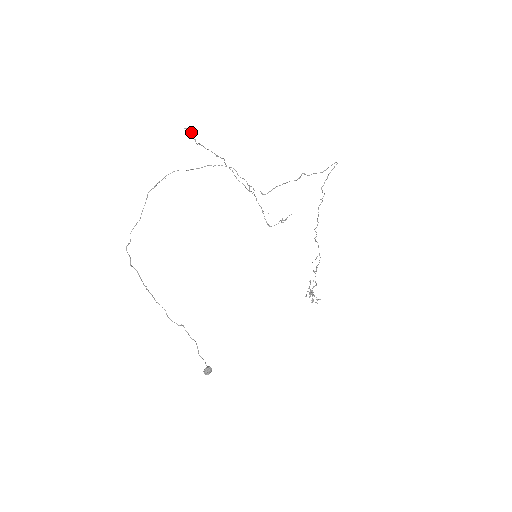
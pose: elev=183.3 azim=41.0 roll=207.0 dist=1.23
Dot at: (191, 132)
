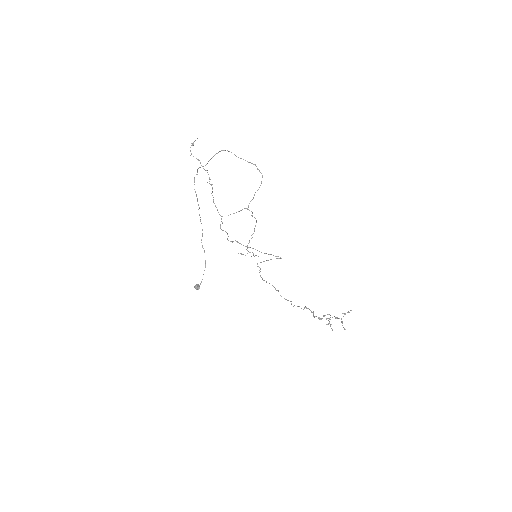
Dot at: (192, 145)
